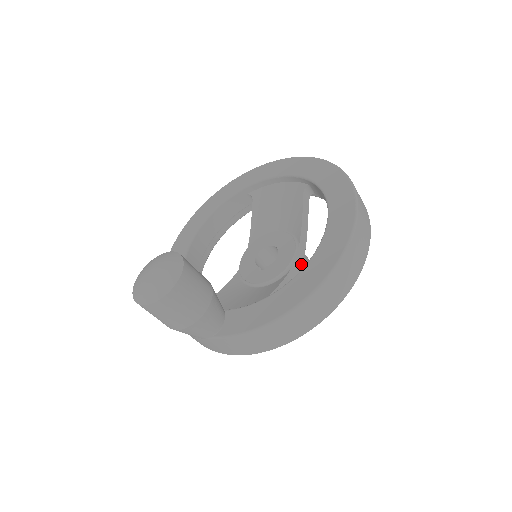
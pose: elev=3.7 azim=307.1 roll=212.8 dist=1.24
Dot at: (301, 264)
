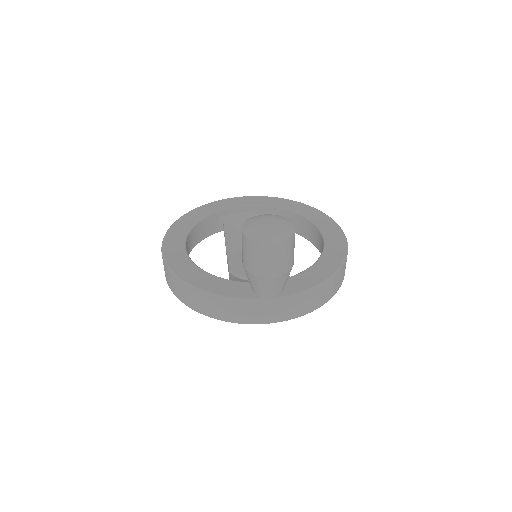
Dot at: occluded
